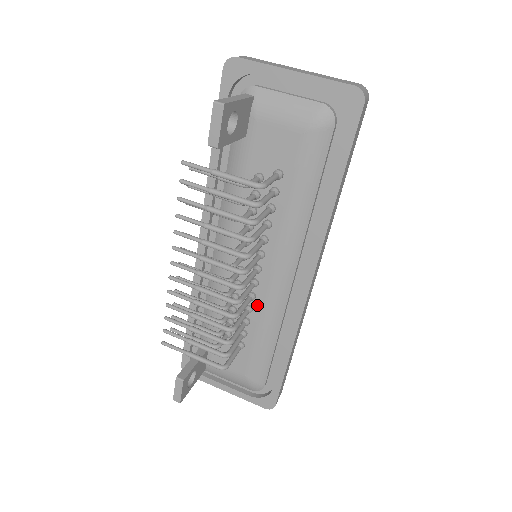
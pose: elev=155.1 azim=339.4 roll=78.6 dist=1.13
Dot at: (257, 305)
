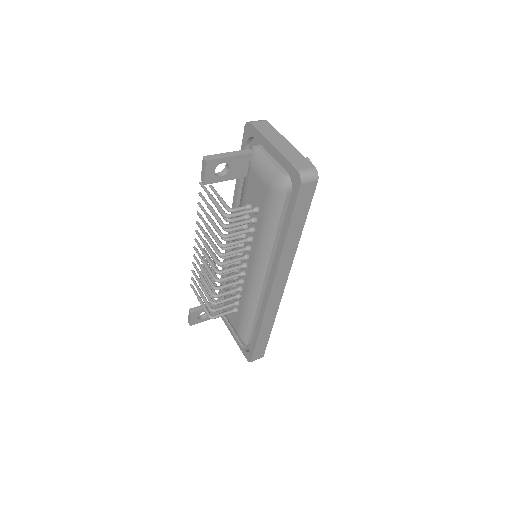
Dot at: (244, 289)
